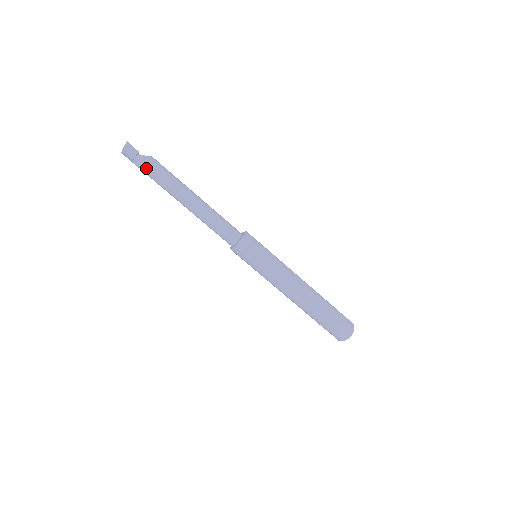
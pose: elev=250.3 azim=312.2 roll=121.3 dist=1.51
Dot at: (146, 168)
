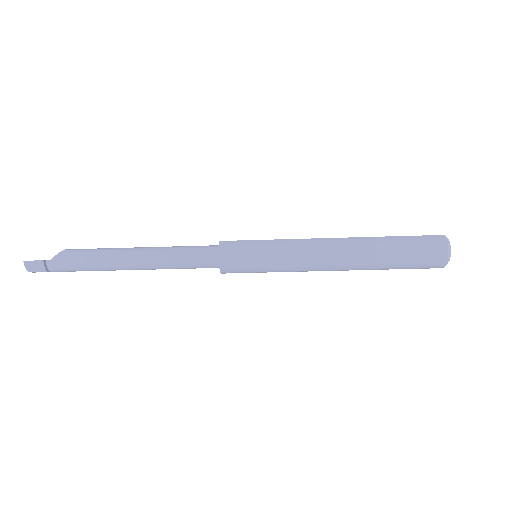
Dot at: (66, 268)
